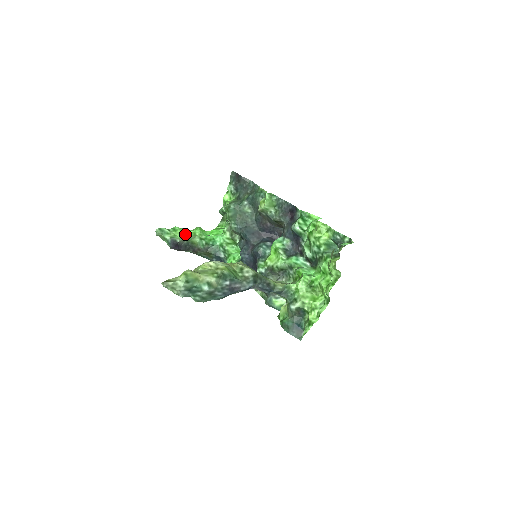
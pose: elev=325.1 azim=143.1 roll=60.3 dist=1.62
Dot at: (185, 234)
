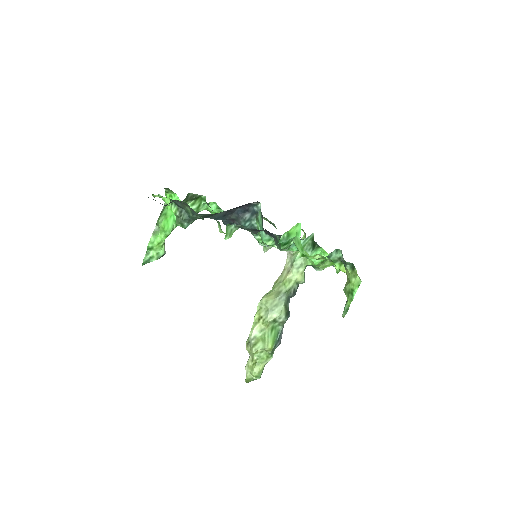
Dot at: (161, 243)
